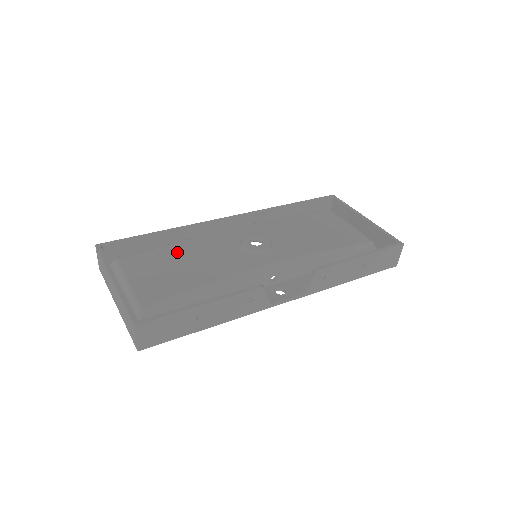
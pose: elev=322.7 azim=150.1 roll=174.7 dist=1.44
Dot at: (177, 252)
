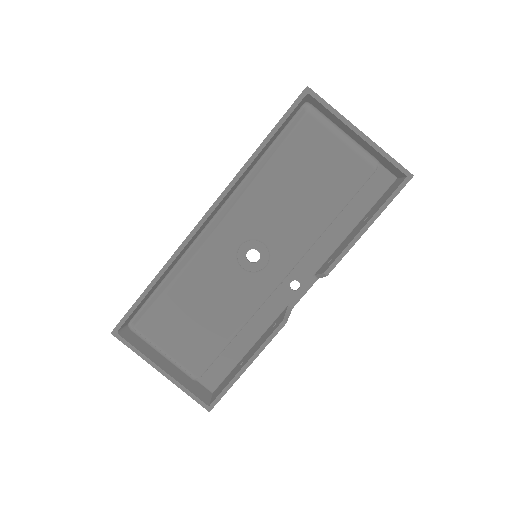
Dot at: (184, 299)
